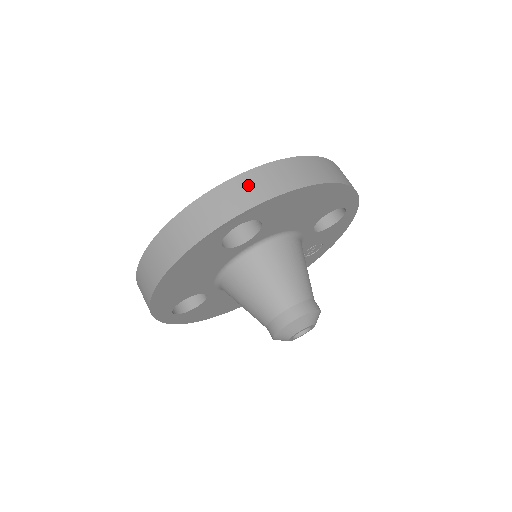
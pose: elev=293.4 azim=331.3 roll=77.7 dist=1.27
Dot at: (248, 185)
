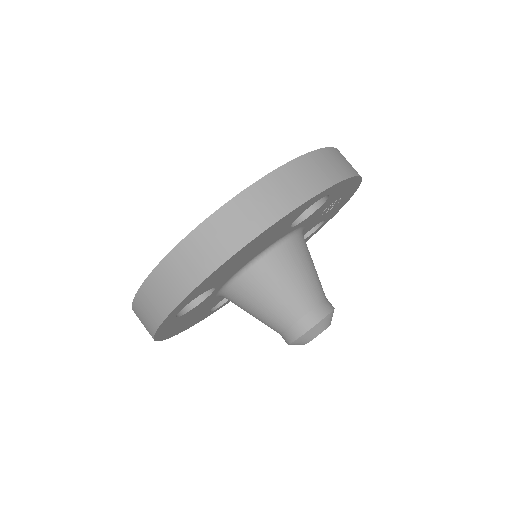
Dot at: (159, 287)
